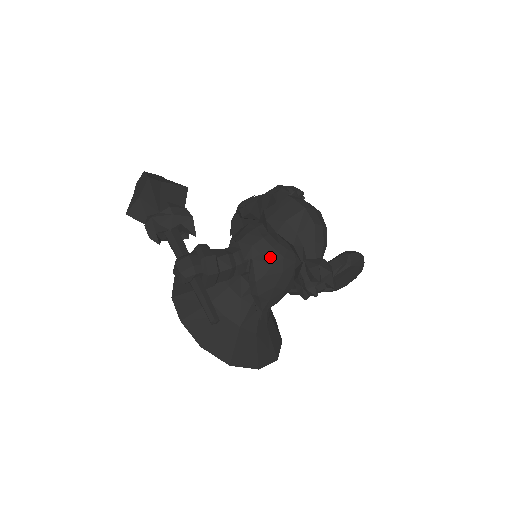
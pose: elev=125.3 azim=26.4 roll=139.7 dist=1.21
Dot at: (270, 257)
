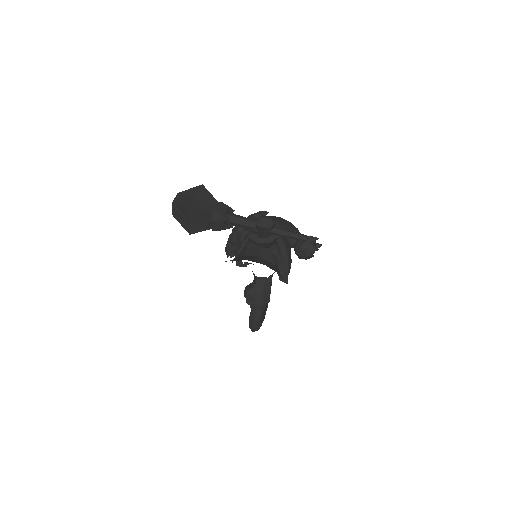
Dot at: occluded
